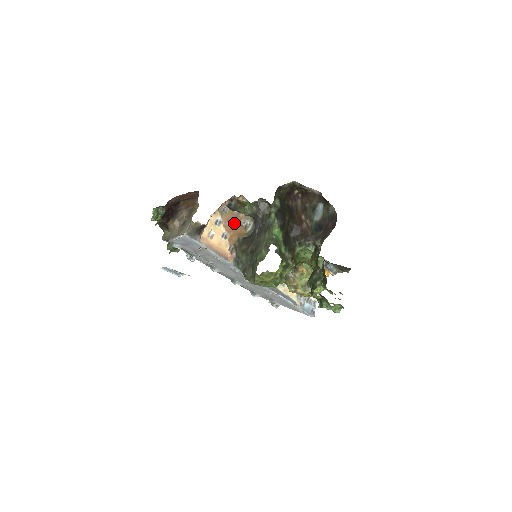
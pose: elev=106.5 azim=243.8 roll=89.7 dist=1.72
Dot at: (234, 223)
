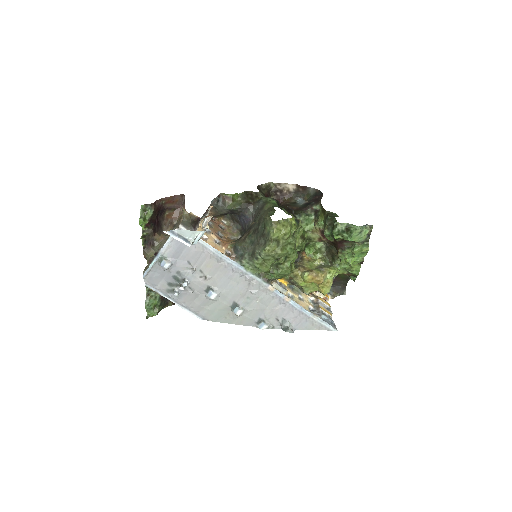
Dot at: (222, 236)
